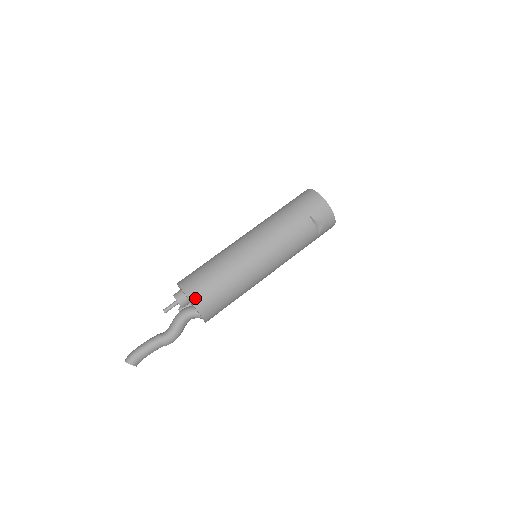
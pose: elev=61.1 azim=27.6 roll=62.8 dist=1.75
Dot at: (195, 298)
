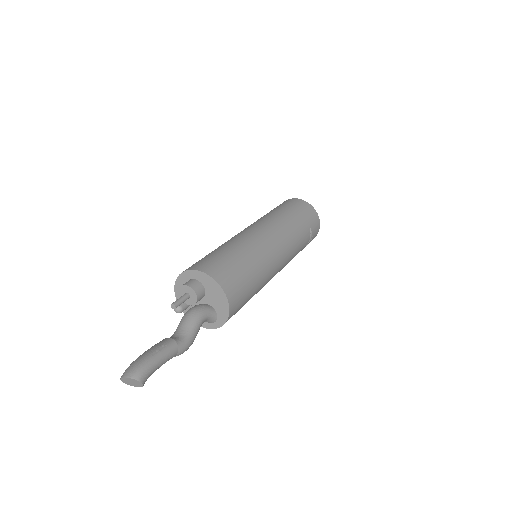
Dot at: (230, 292)
